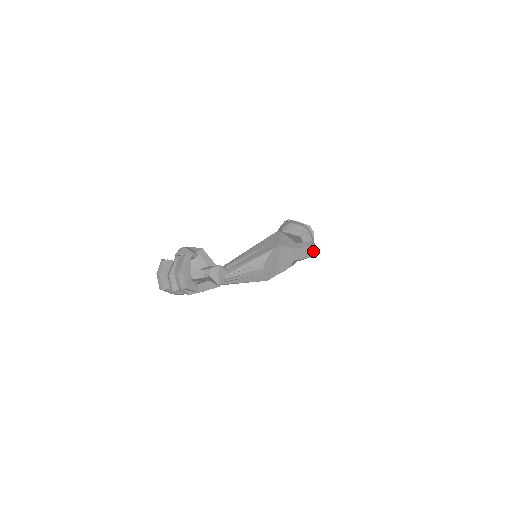
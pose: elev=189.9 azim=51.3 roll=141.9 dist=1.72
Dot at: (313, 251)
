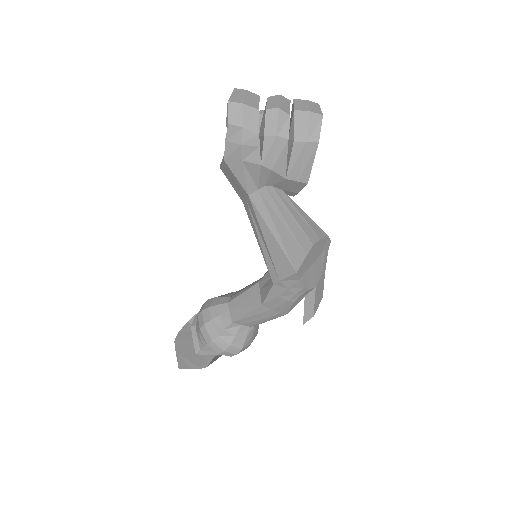
Dot at: (318, 306)
